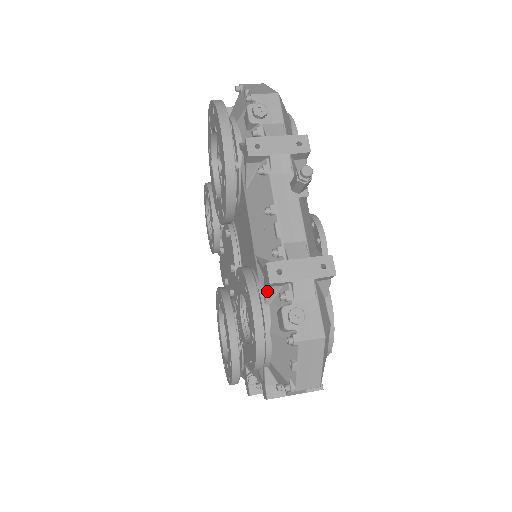
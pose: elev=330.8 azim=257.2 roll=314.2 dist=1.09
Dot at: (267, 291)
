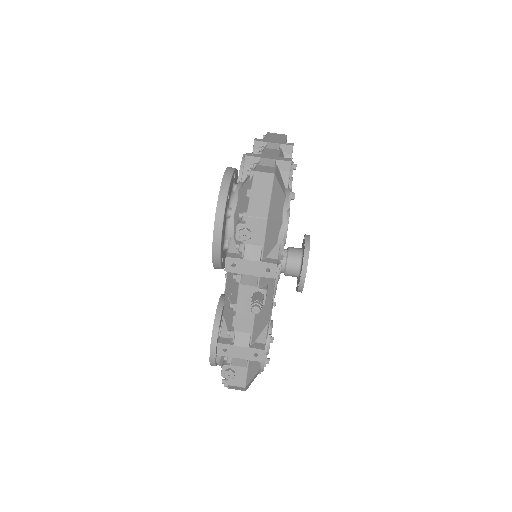
Dot at: occluded
